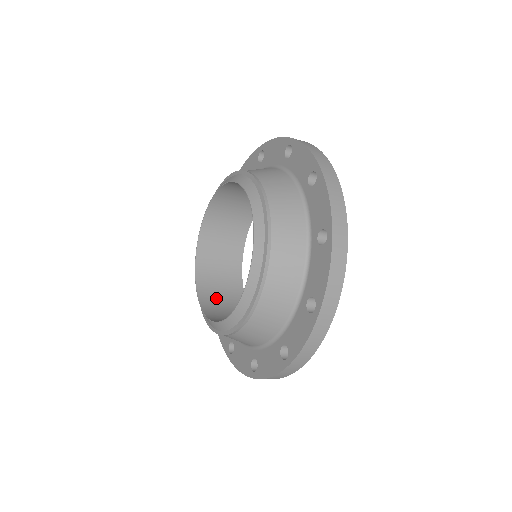
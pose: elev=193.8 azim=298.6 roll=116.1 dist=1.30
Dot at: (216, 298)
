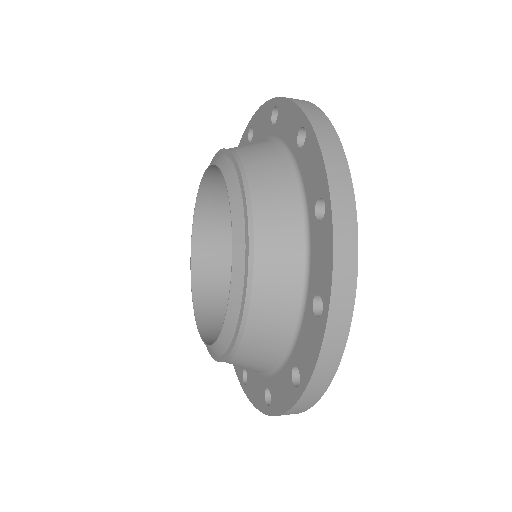
Dot at: (219, 316)
